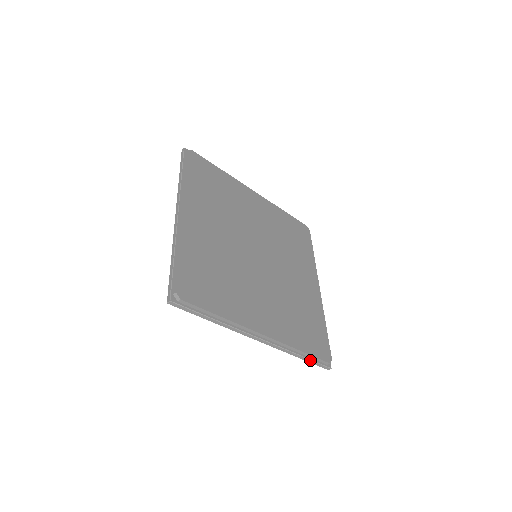
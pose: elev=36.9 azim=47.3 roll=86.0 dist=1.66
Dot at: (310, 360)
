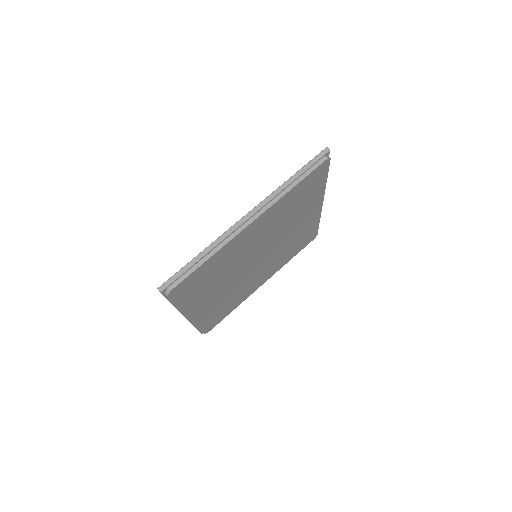
Dot at: (197, 329)
